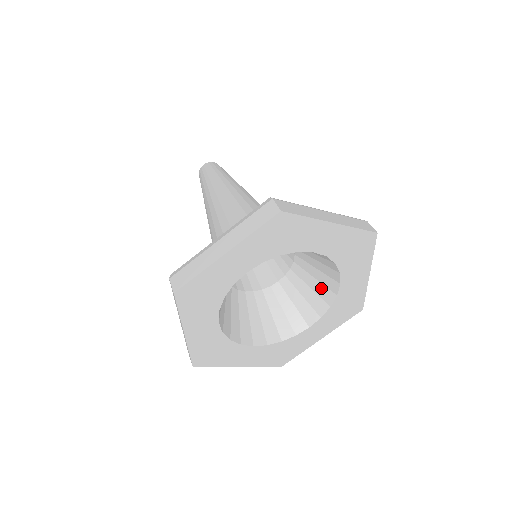
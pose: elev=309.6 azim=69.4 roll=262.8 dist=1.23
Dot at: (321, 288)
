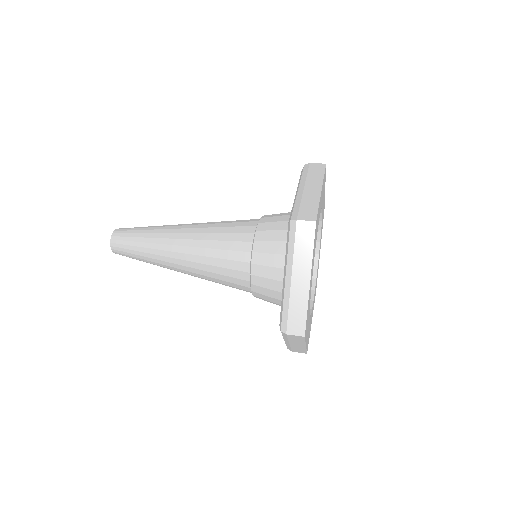
Dot at: occluded
